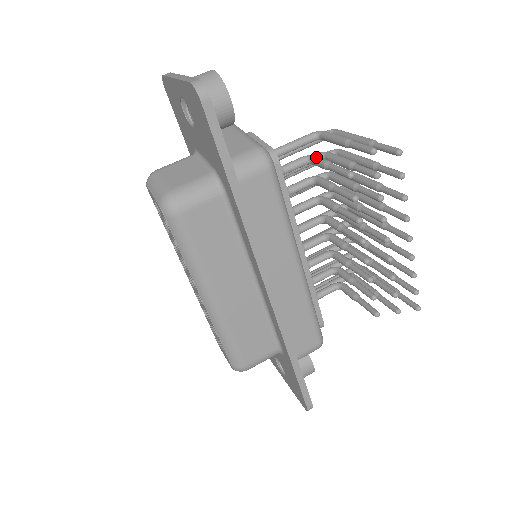
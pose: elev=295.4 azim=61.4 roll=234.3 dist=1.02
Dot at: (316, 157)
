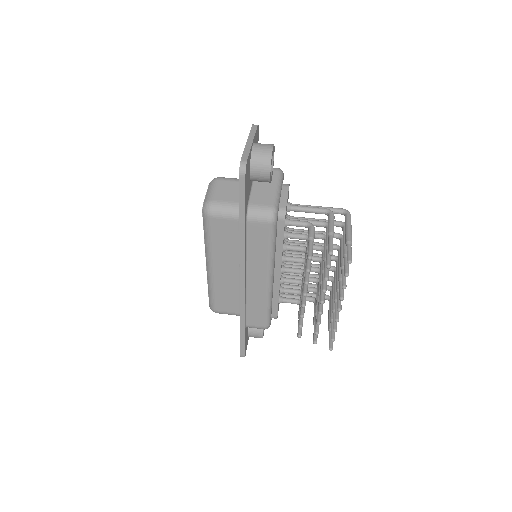
Dot at: (311, 229)
